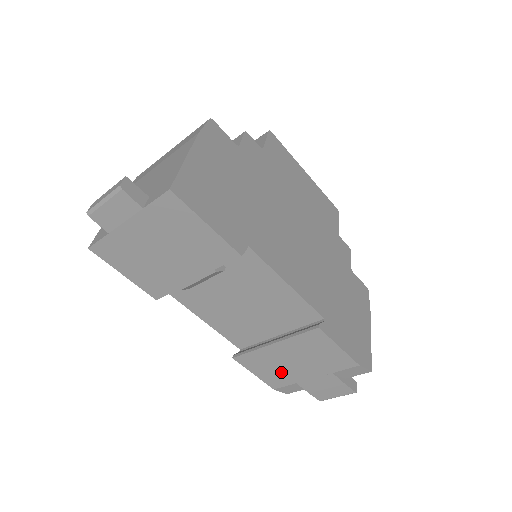
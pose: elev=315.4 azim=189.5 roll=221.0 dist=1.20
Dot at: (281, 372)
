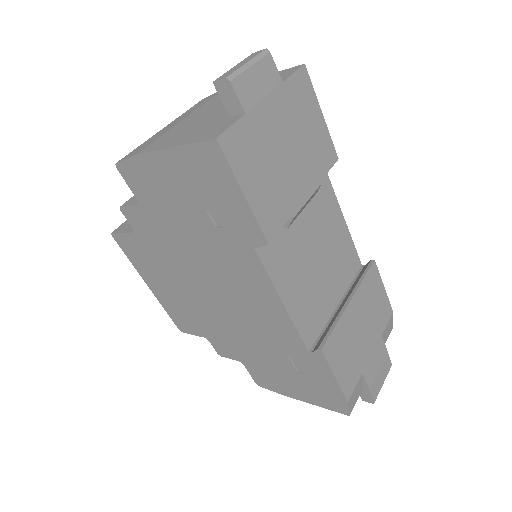
Dot at: (353, 357)
